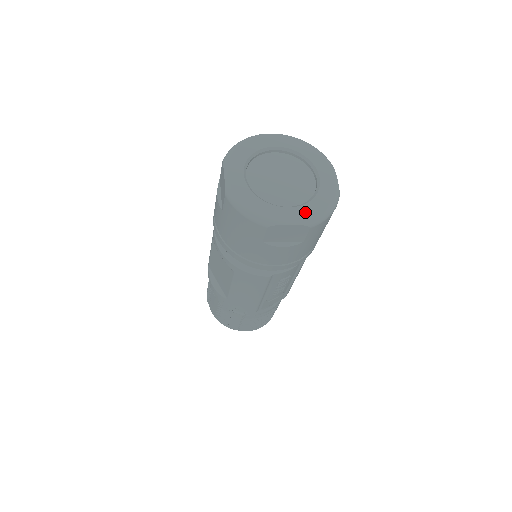
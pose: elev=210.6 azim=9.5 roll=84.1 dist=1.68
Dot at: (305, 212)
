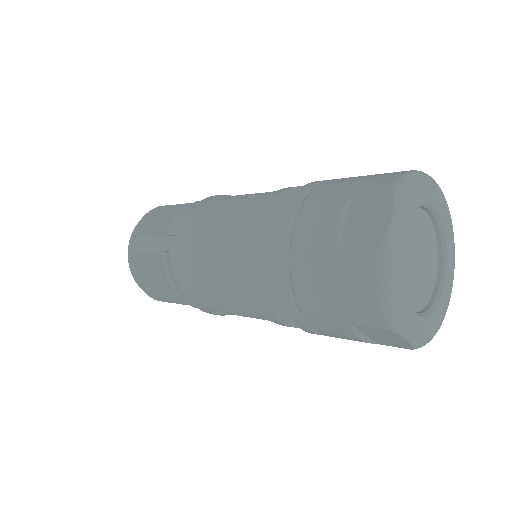
Dot at: (451, 266)
